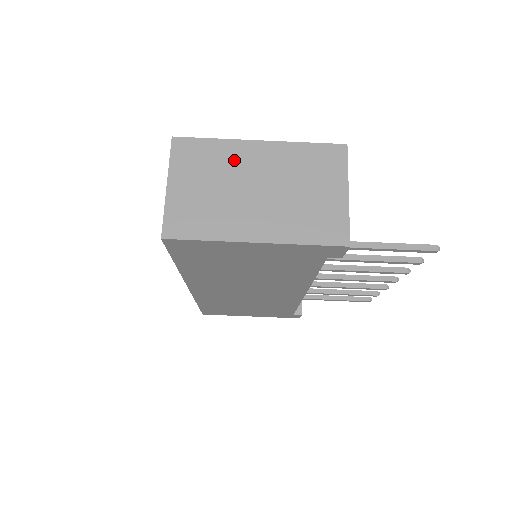
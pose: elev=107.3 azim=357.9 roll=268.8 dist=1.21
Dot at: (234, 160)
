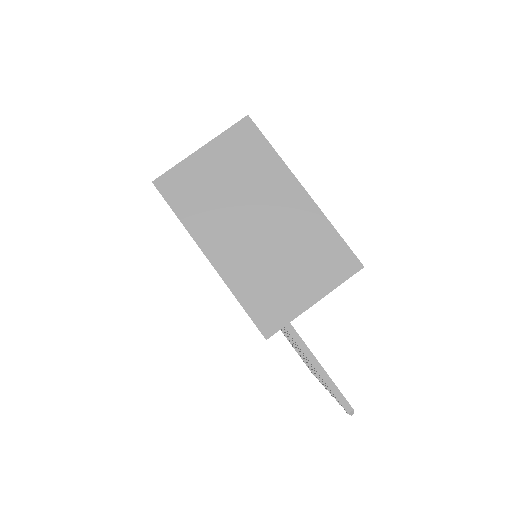
Dot at: (268, 183)
